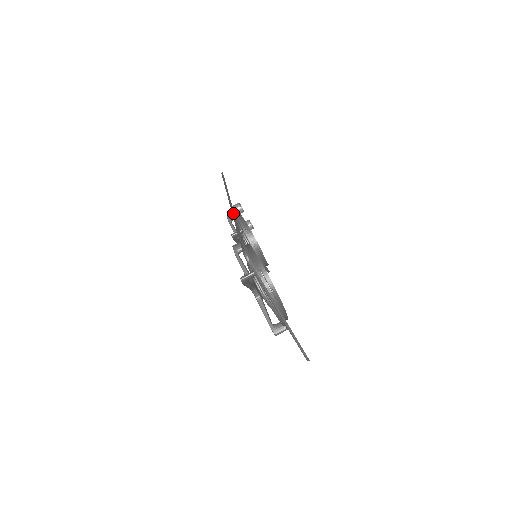
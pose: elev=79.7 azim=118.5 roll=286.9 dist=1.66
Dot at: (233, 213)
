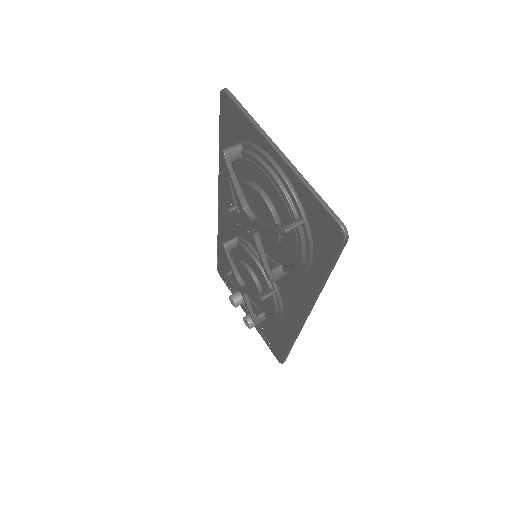
Dot at: (219, 179)
